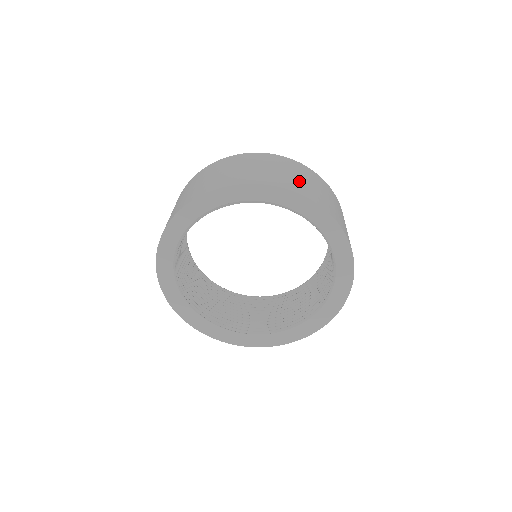
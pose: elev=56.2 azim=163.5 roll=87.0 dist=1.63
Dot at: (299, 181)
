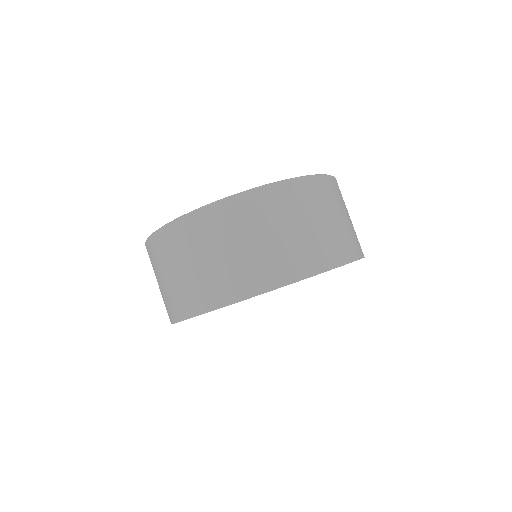
Dot at: (246, 261)
